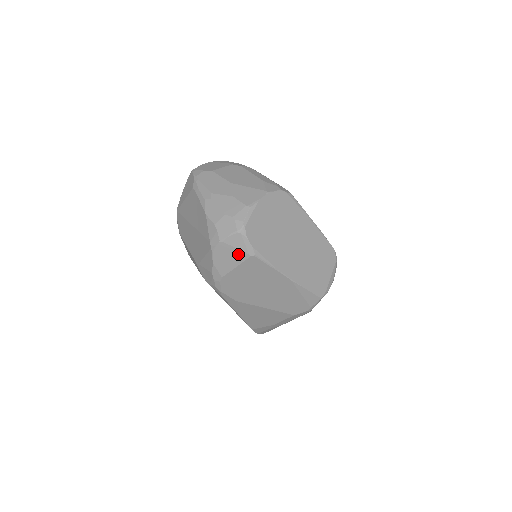
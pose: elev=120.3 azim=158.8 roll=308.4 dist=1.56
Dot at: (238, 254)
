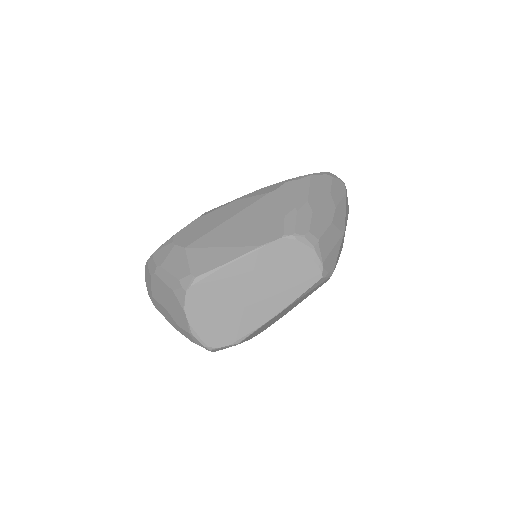
Dot at: occluded
